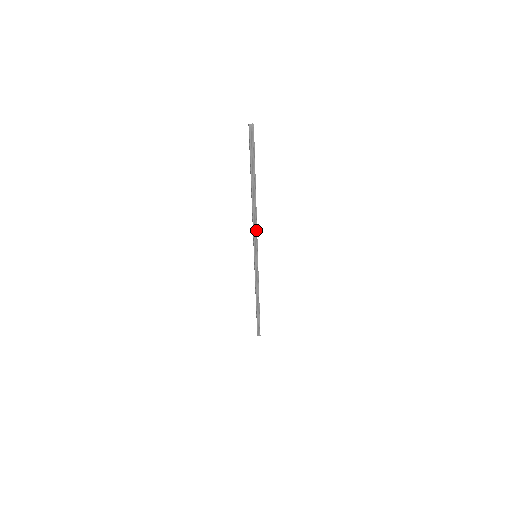
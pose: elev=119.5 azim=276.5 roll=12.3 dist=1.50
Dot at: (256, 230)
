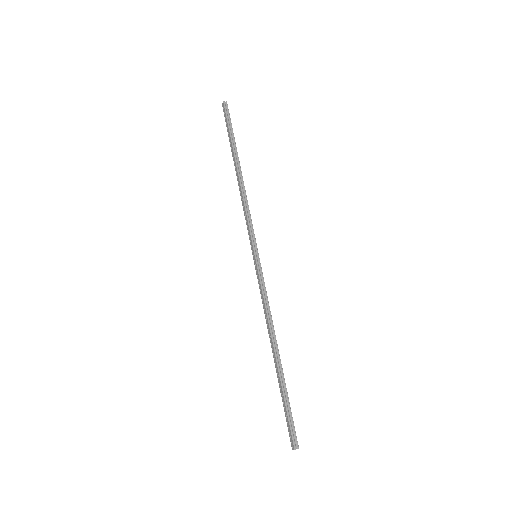
Dot at: (249, 212)
